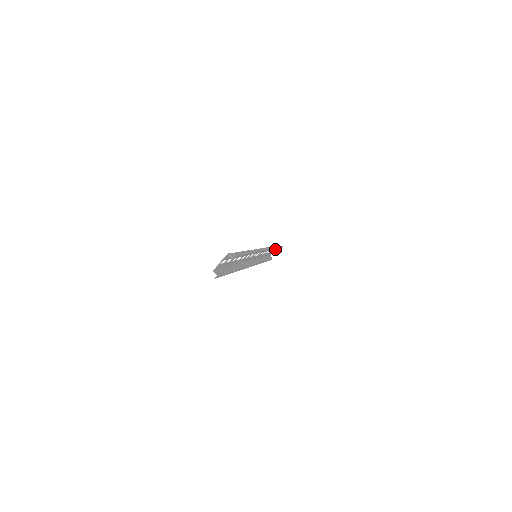
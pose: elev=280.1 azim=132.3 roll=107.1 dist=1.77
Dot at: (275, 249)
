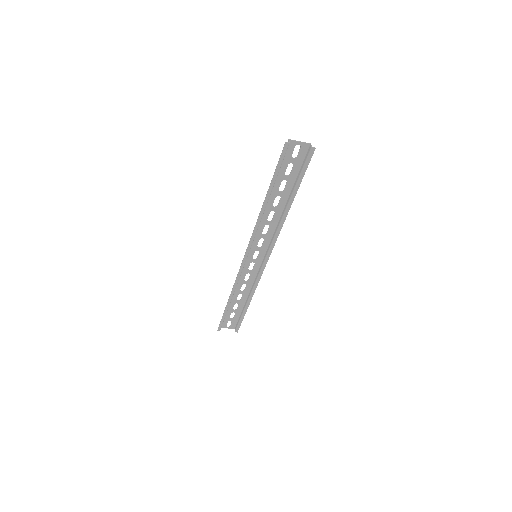
Dot at: (230, 327)
